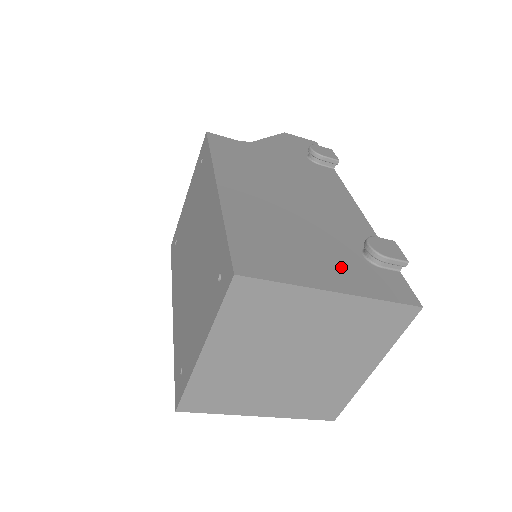
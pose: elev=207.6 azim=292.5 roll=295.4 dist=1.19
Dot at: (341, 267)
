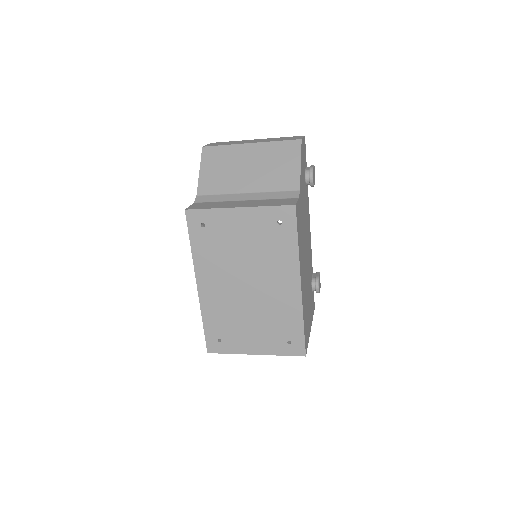
Dot at: occluded
